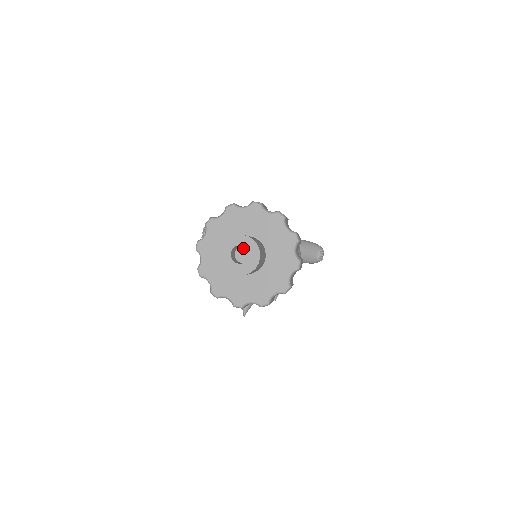
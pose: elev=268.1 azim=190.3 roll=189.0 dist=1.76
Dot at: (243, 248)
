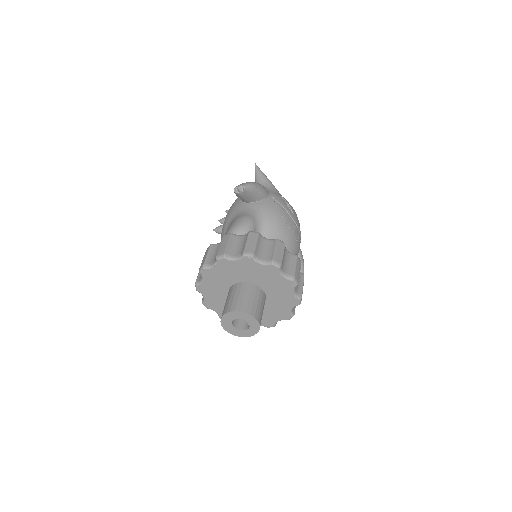
Dot at: occluded
